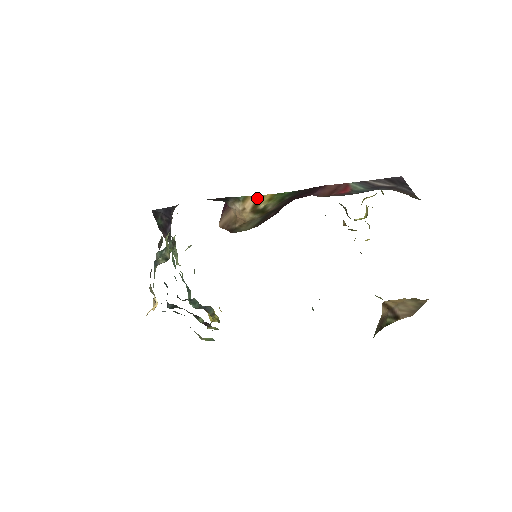
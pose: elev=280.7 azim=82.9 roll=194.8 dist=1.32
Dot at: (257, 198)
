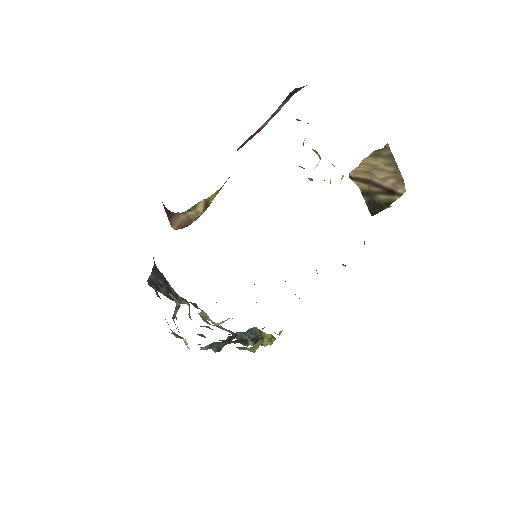
Dot at: (206, 200)
